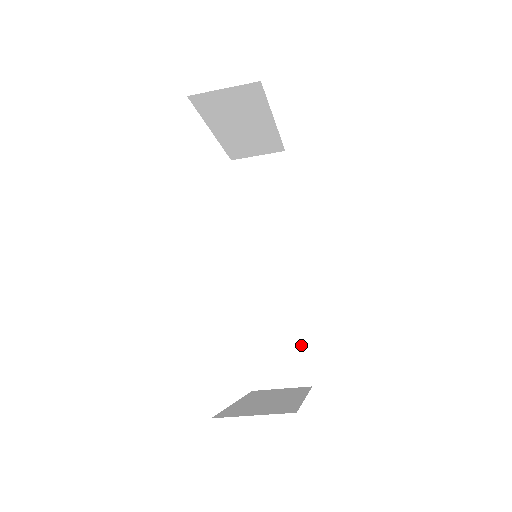
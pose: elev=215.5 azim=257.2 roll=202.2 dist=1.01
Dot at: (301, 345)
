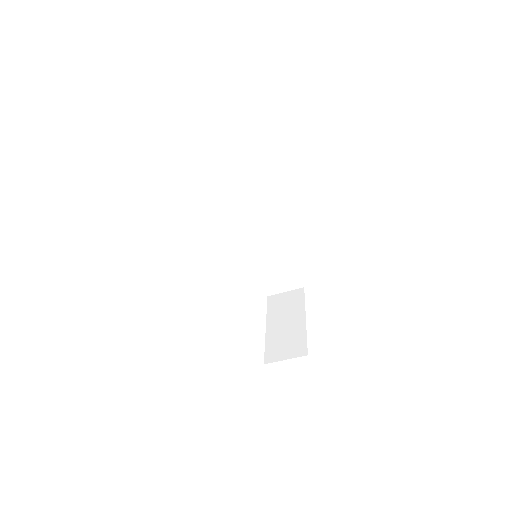
Dot at: (292, 268)
